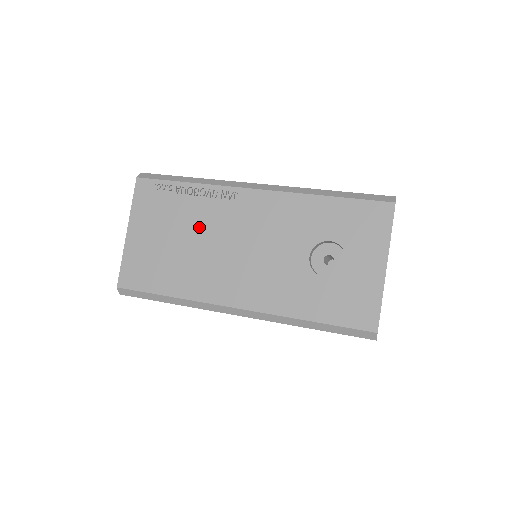
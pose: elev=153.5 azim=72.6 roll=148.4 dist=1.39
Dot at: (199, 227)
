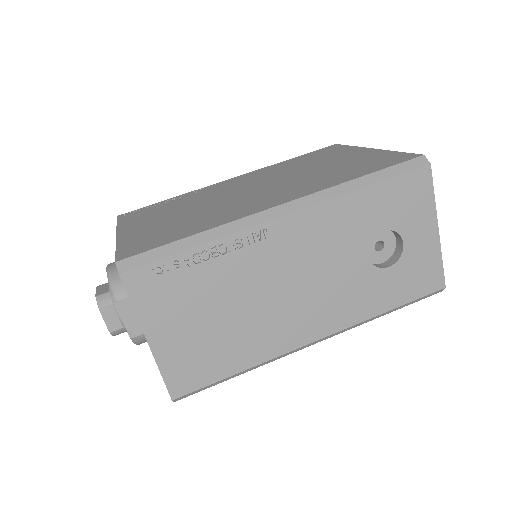
Dot at: (238, 288)
